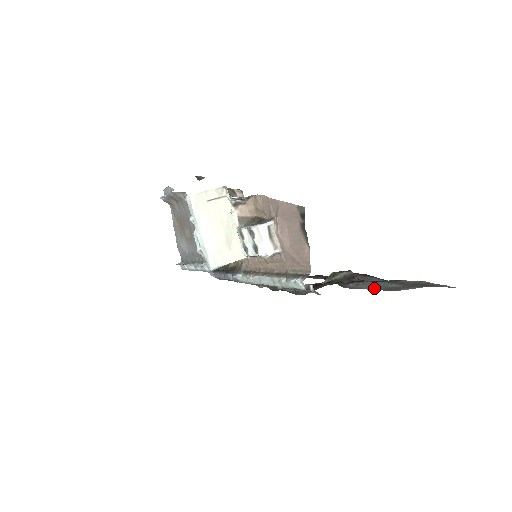
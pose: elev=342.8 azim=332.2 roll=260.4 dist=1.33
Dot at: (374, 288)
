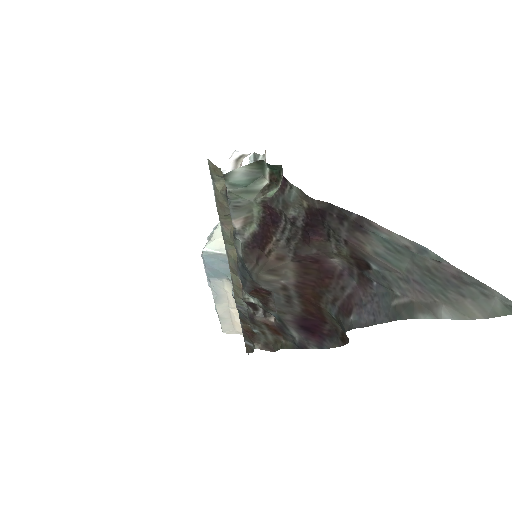
Dot at: (380, 319)
